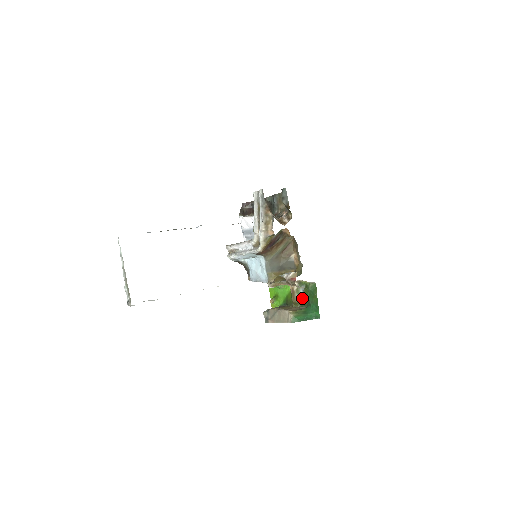
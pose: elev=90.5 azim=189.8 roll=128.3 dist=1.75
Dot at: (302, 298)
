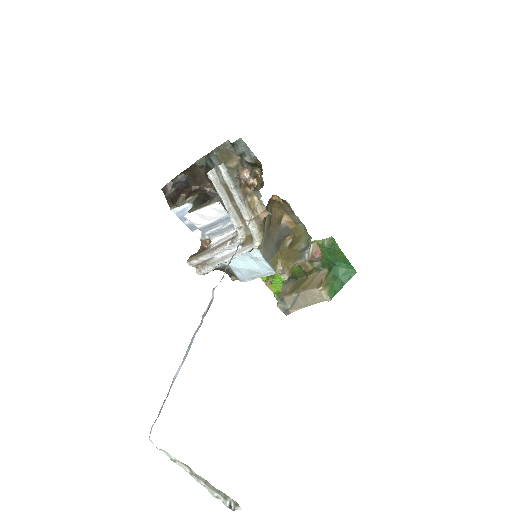
Dot at: occluded
